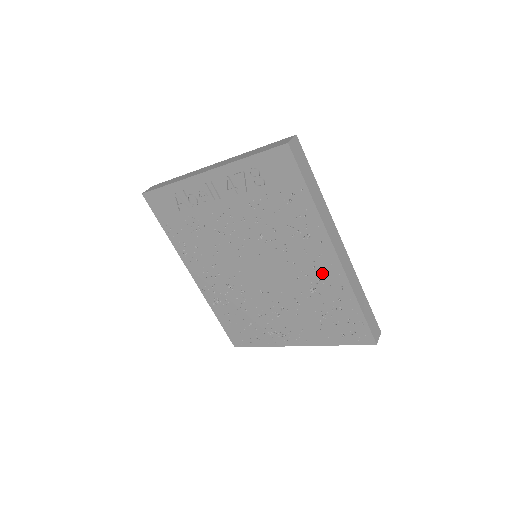
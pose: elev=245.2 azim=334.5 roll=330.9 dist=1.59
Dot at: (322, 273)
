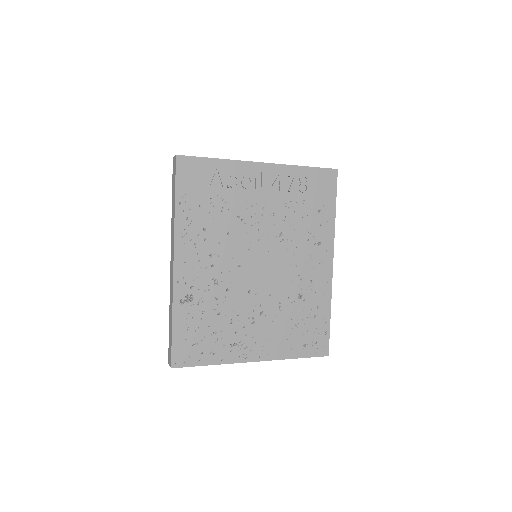
Dot at: (315, 279)
